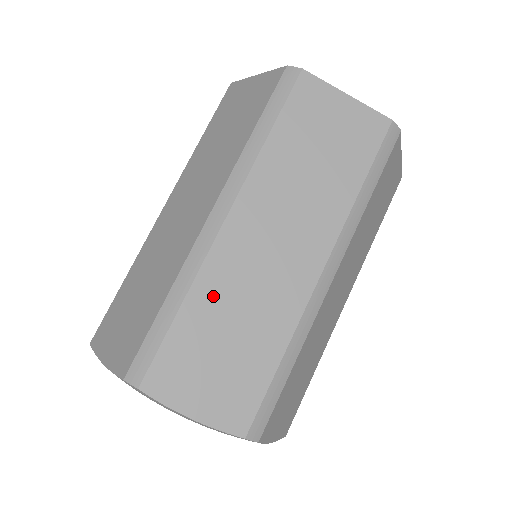
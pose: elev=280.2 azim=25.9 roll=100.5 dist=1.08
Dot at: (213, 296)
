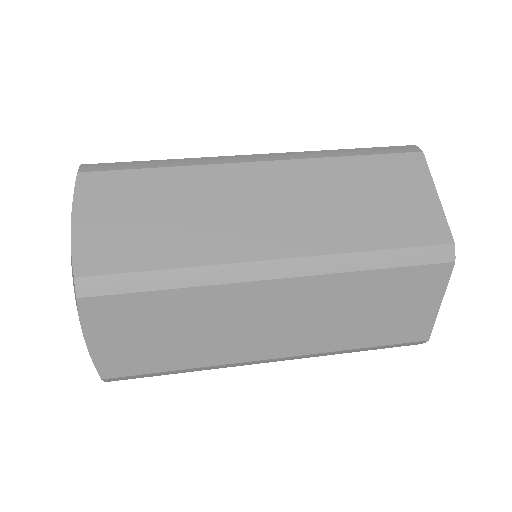
Dot at: (189, 185)
